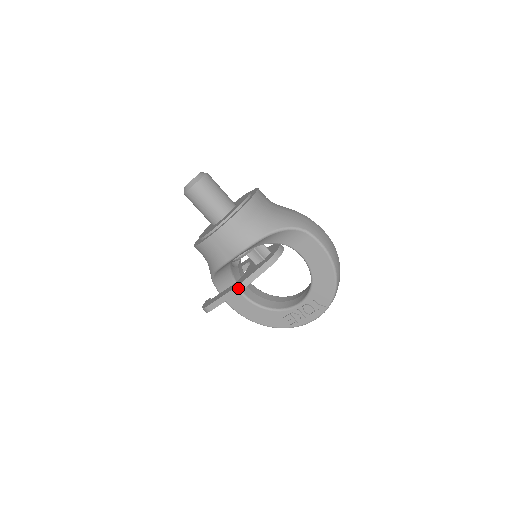
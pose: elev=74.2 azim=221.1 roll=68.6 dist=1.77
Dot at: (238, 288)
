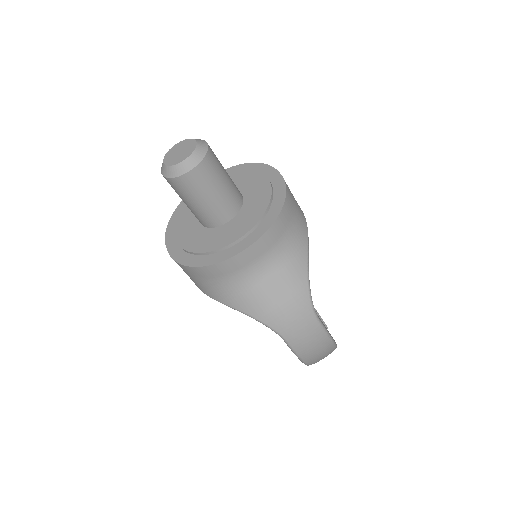
Dot at: occluded
